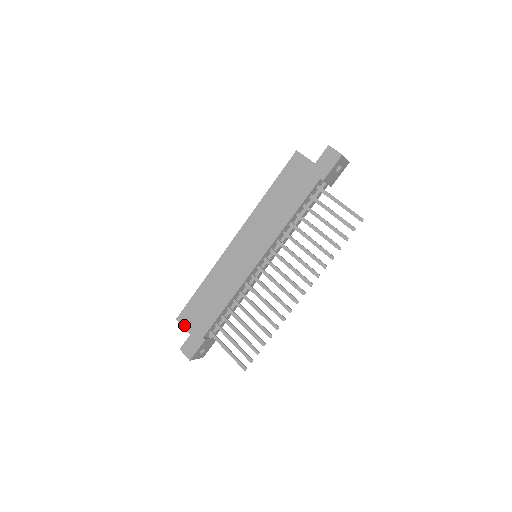
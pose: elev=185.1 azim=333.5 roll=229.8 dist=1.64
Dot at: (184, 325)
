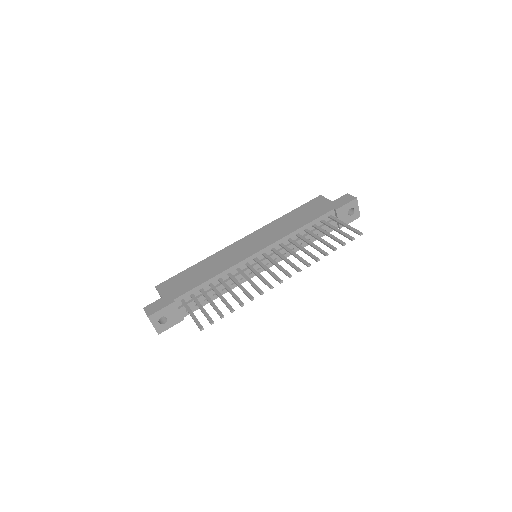
Dot at: (160, 290)
